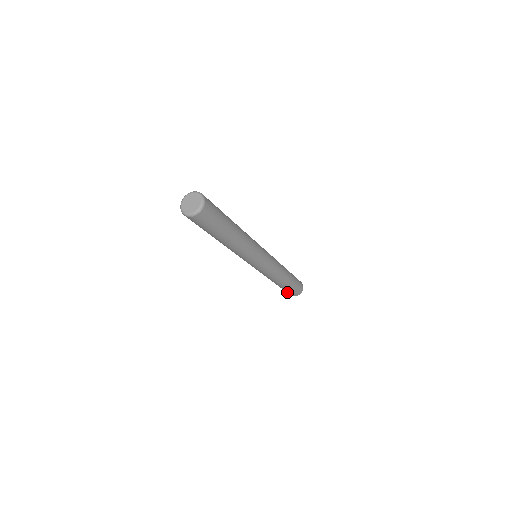
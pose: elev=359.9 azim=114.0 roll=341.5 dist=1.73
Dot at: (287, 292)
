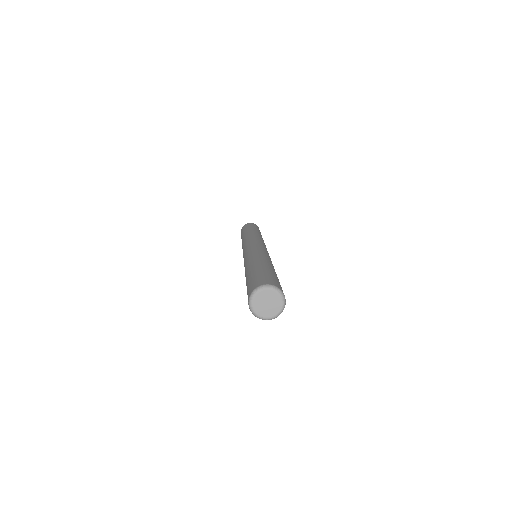
Dot at: occluded
